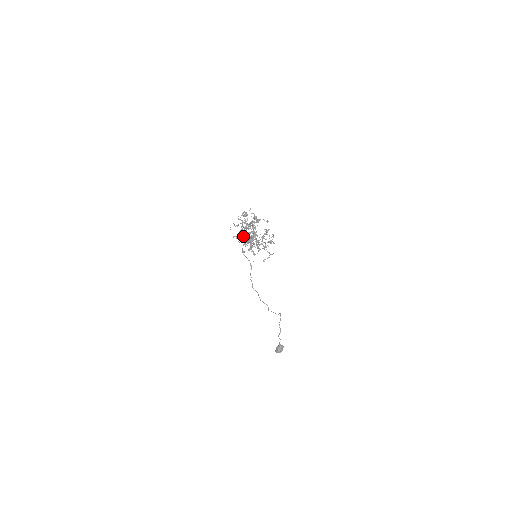
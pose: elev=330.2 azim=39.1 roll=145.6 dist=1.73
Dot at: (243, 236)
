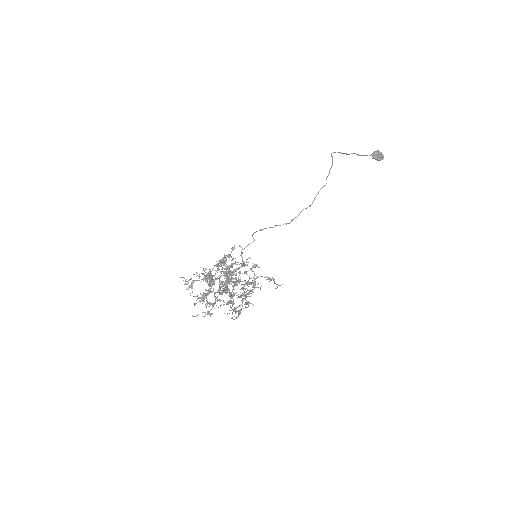
Dot at: (223, 284)
